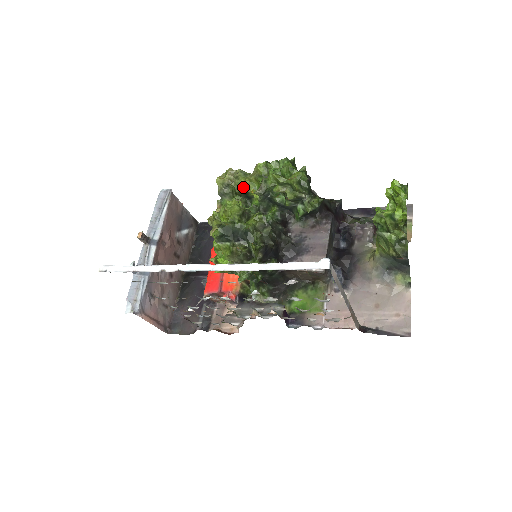
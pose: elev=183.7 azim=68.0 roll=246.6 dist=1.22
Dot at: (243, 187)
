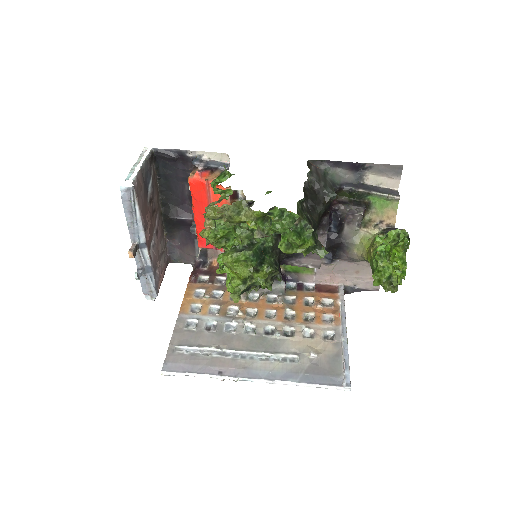
Dot at: occluded
